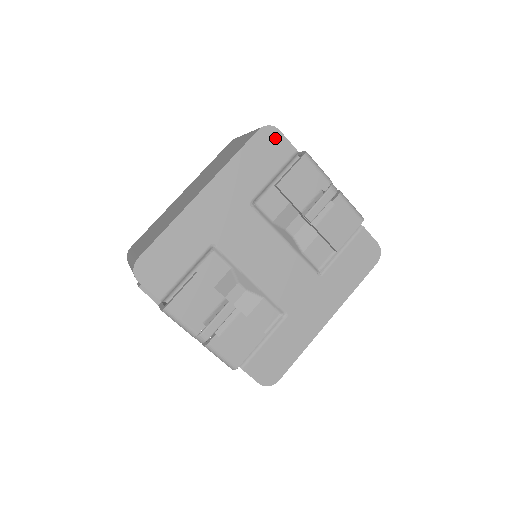
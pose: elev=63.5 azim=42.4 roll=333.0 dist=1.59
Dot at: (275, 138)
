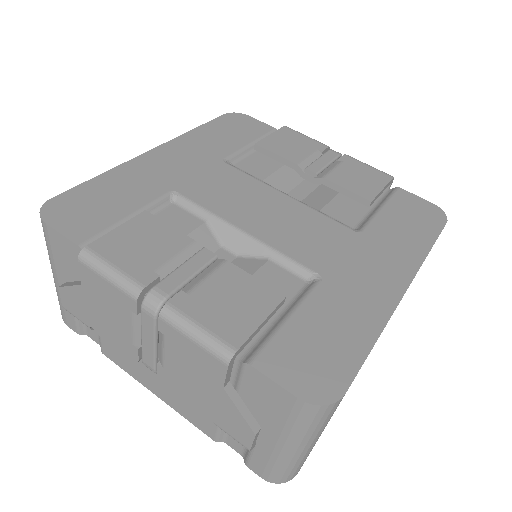
Dot at: (245, 120)
